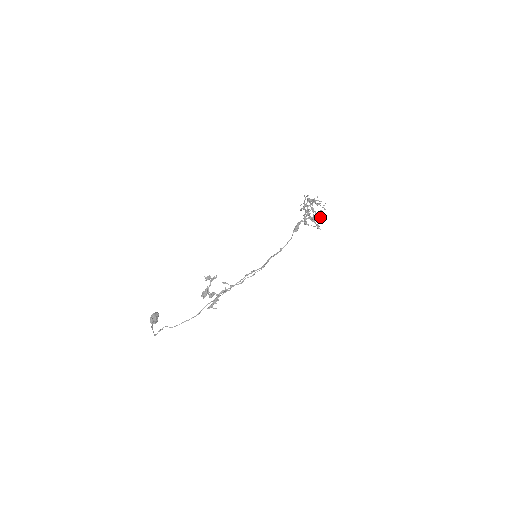
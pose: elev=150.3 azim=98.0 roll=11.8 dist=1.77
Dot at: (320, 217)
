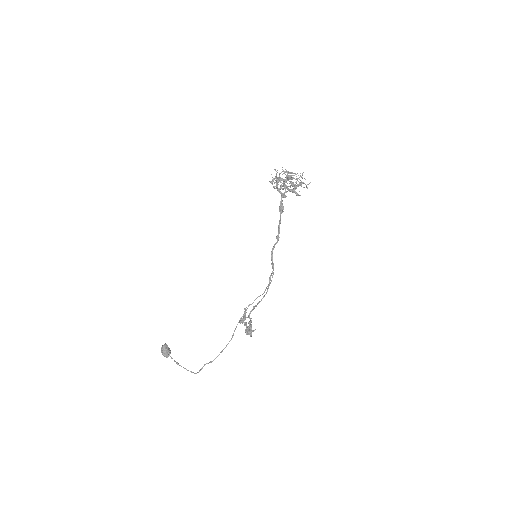
Dot at: occluded
